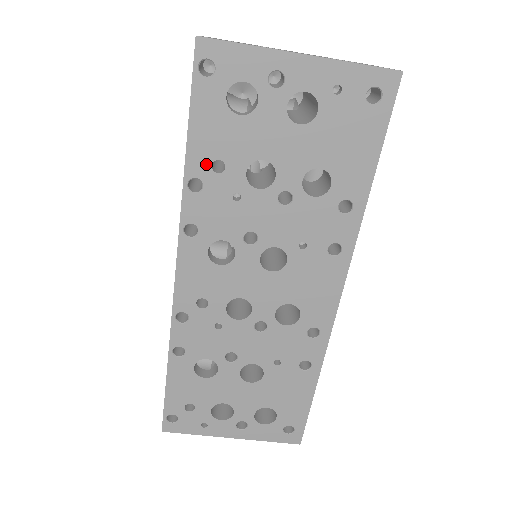
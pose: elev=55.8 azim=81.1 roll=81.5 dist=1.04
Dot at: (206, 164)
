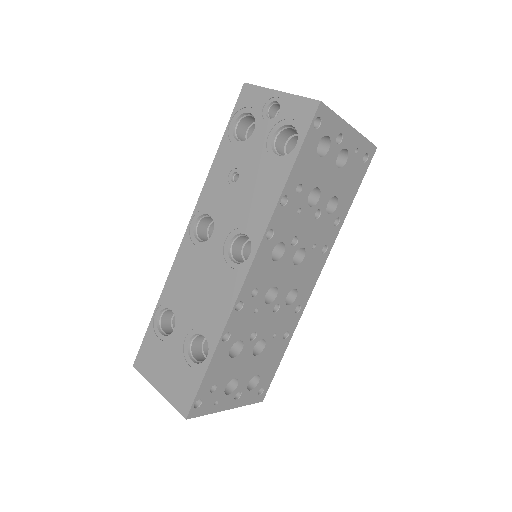
Dot at: (295, 186)
